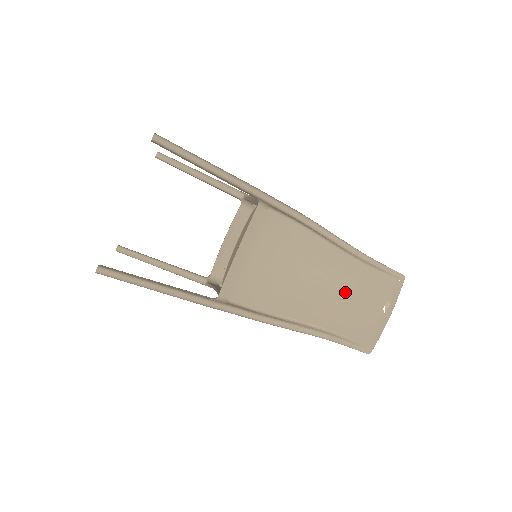
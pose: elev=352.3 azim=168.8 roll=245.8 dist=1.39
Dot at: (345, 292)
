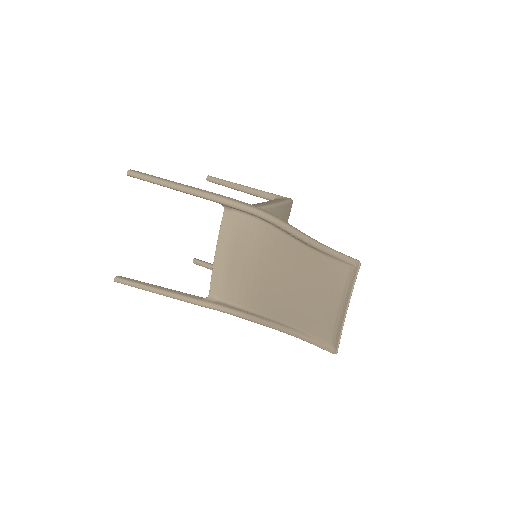
Dot at: (305, 285)
